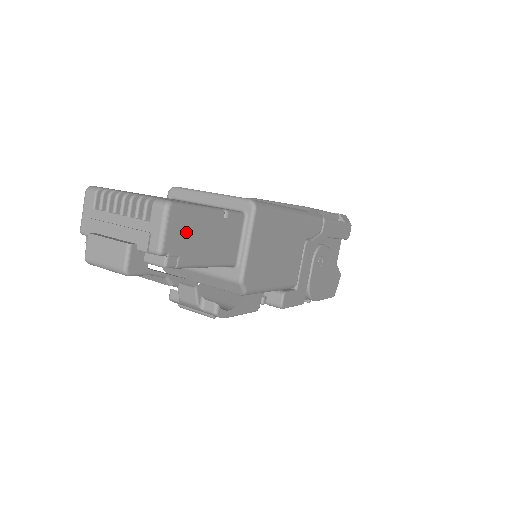
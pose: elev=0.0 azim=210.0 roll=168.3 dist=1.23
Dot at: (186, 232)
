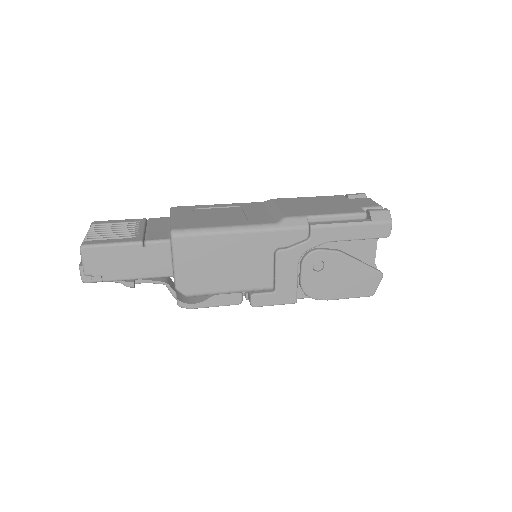
Dot at: (104, 261)
